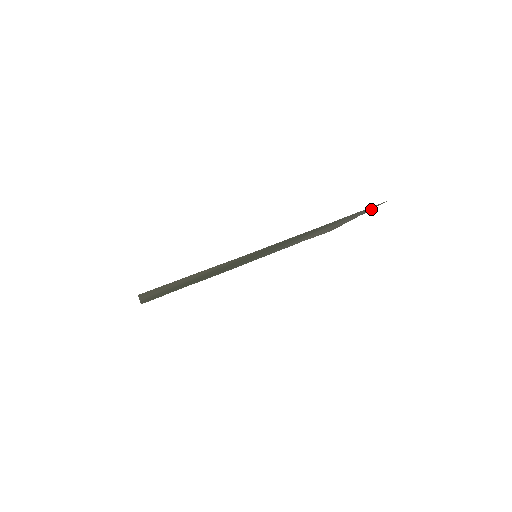
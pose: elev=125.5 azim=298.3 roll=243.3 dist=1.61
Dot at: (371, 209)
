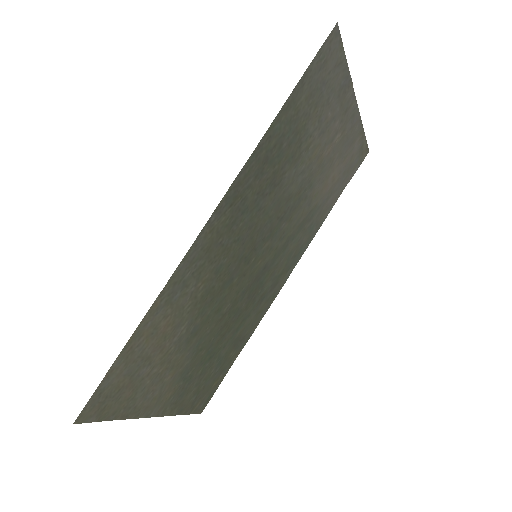
Dot at: (345, 65)
